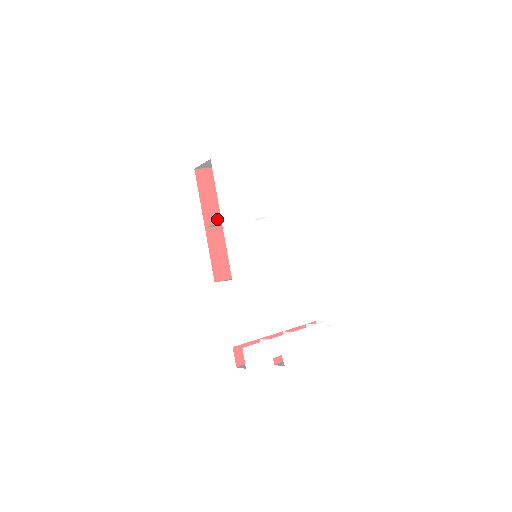
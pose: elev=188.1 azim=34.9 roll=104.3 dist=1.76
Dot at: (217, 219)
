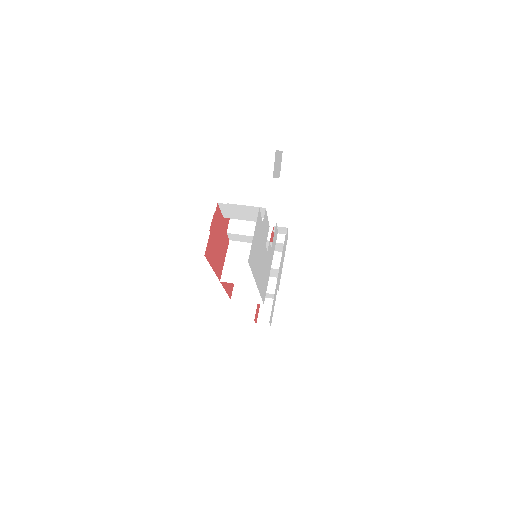
Dot at: (222, 261)
